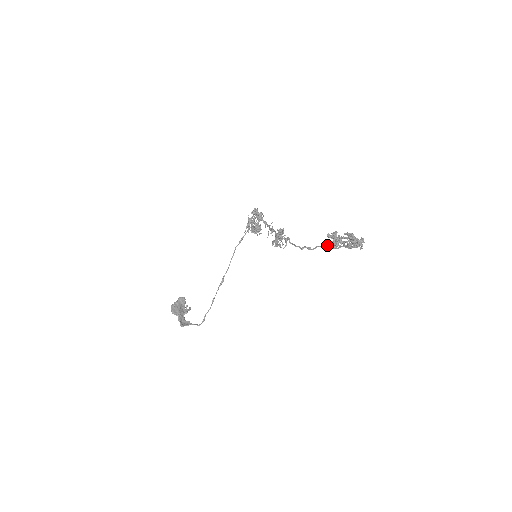
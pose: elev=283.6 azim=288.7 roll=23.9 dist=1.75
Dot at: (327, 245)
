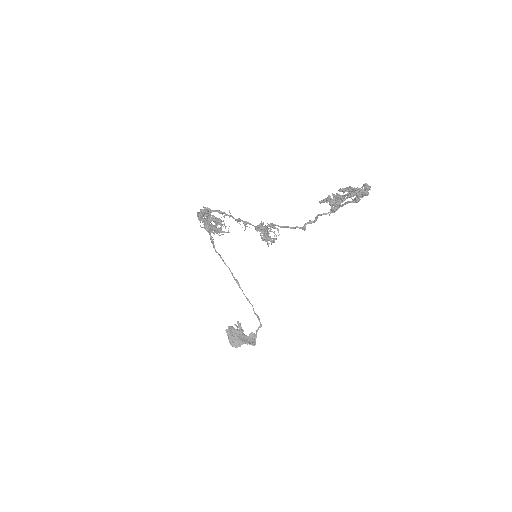
Dot at: occluded
